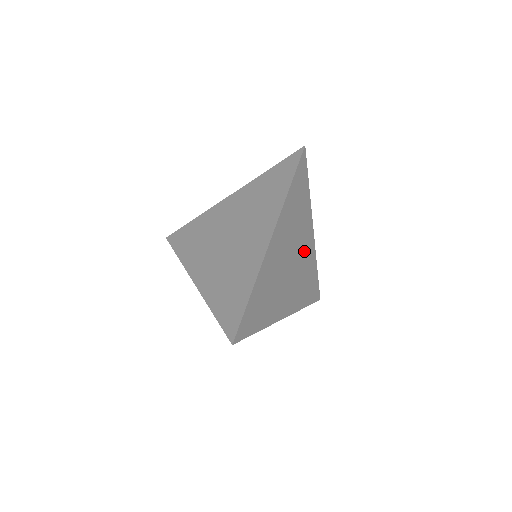
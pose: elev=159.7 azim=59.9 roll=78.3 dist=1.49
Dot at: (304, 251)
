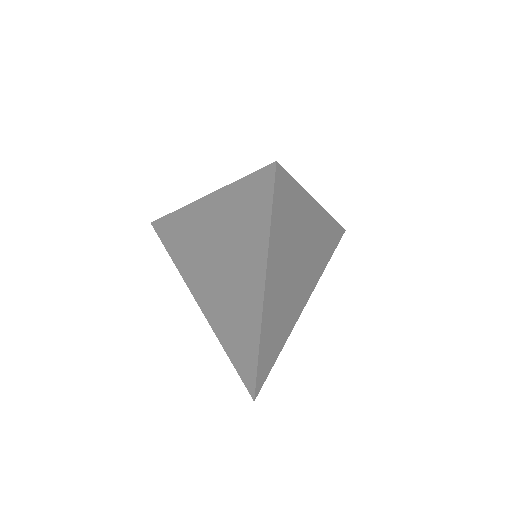
Dot at: (311, 236)
